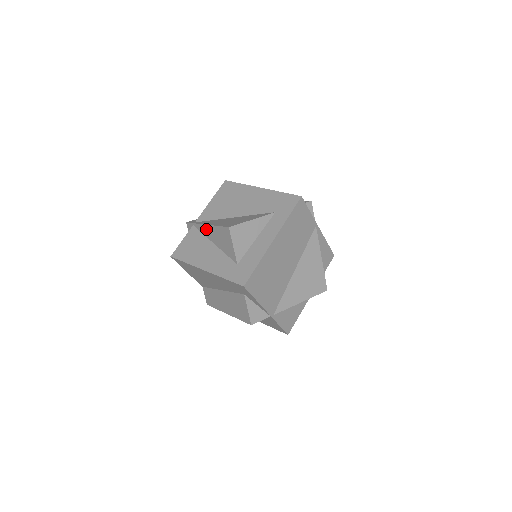
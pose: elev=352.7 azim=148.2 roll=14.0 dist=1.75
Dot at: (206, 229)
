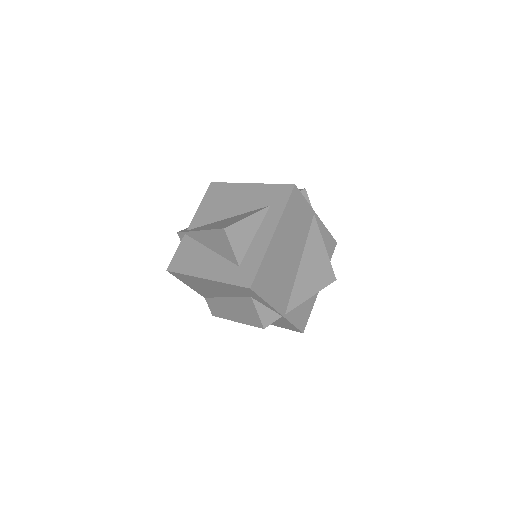
Dot at: (199, 235)
